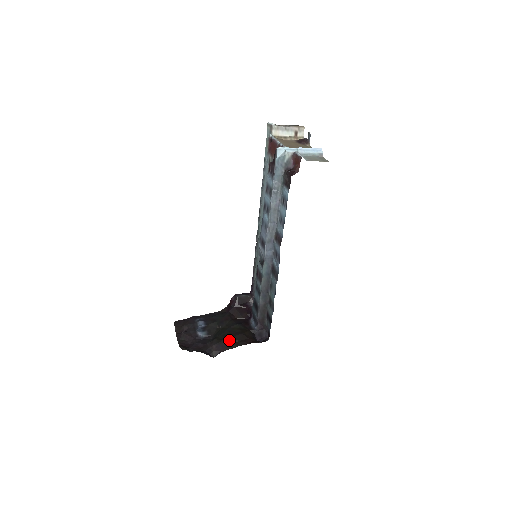
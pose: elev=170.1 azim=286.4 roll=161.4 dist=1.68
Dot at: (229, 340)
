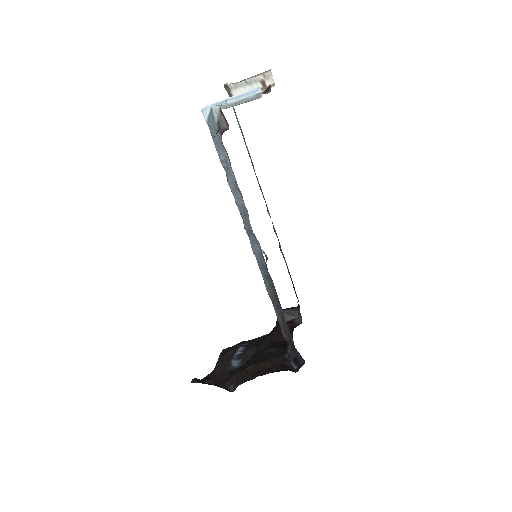
Dot at: (250, 369)
